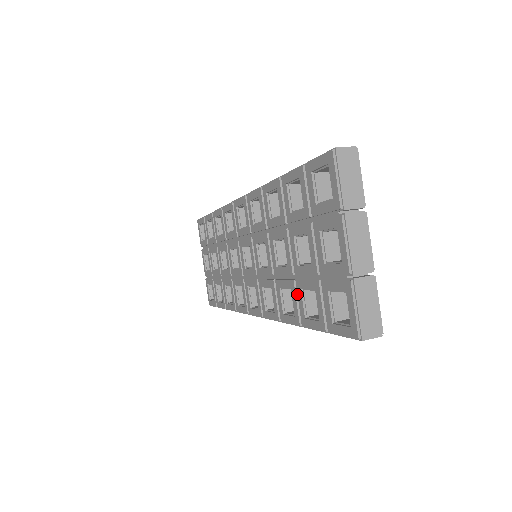
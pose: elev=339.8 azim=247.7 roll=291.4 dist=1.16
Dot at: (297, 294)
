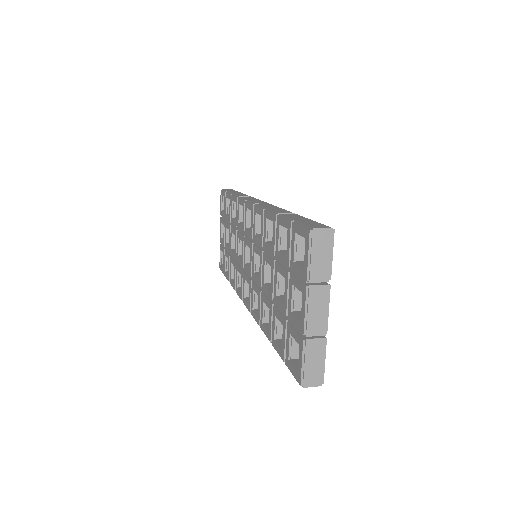
Dot at: (273, 316)
